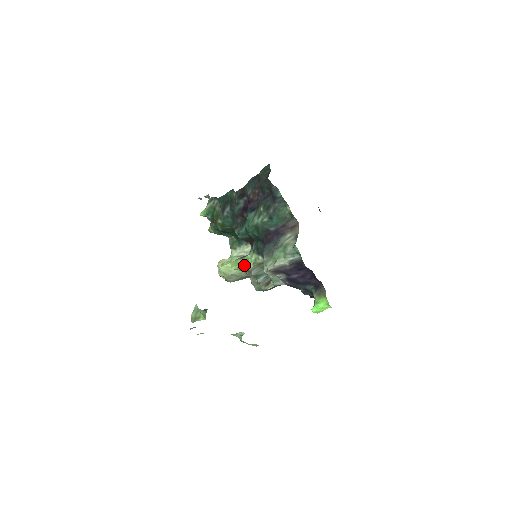
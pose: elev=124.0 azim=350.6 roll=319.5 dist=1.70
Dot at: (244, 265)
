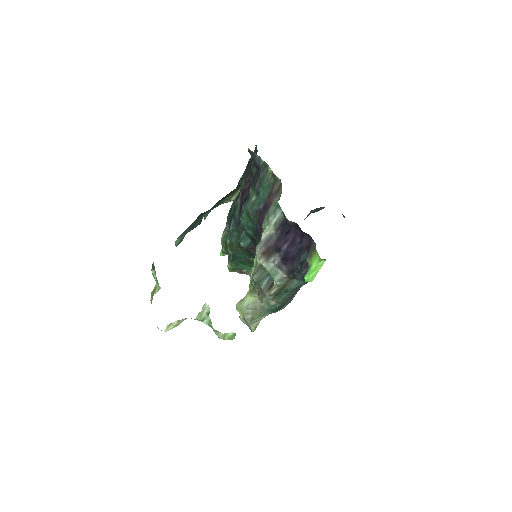
Dot at: (251, 280)
